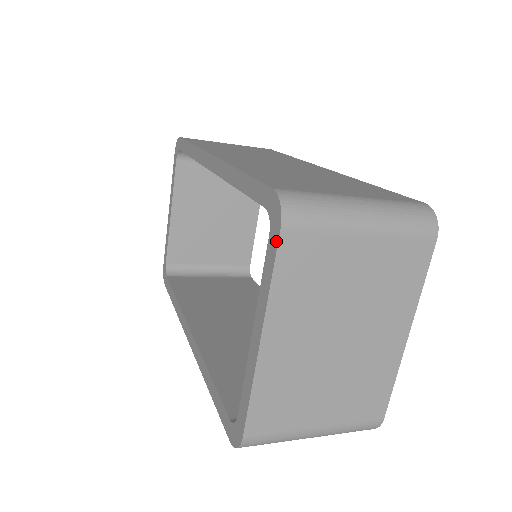
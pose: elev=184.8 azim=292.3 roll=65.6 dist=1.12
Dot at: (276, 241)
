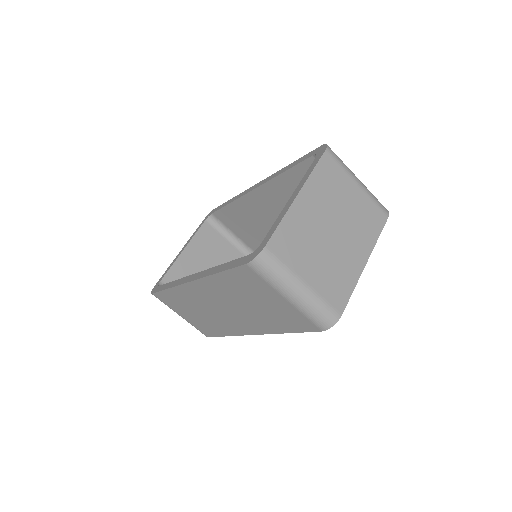
Dot at: (321, 155)
